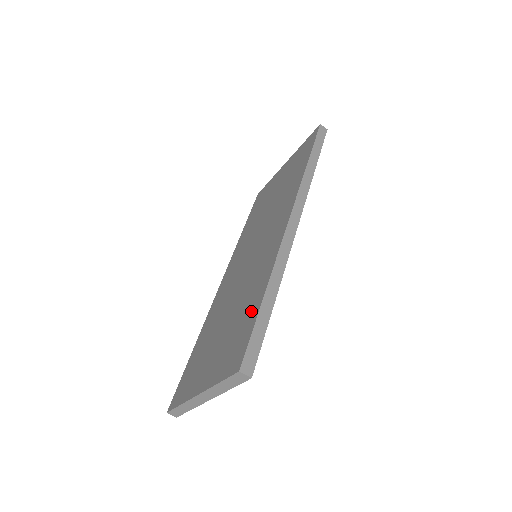
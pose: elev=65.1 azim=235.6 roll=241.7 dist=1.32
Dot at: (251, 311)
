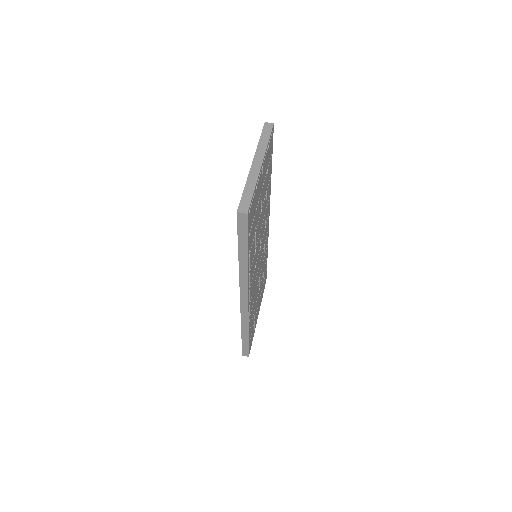
Dot at: occluded
